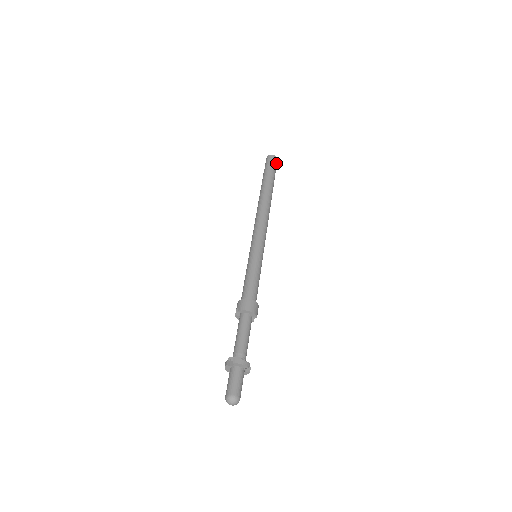
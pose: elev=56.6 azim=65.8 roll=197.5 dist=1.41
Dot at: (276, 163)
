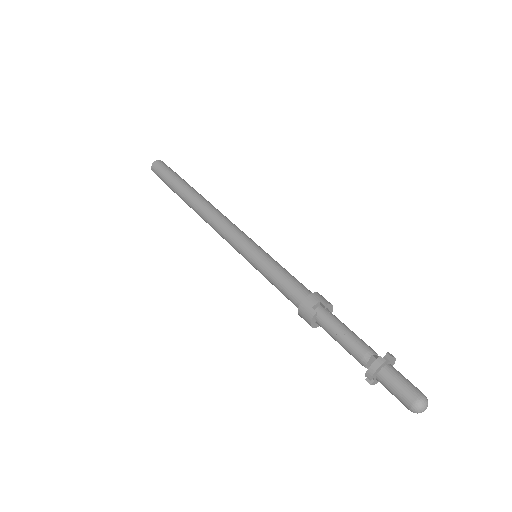
Dot at: occluded
